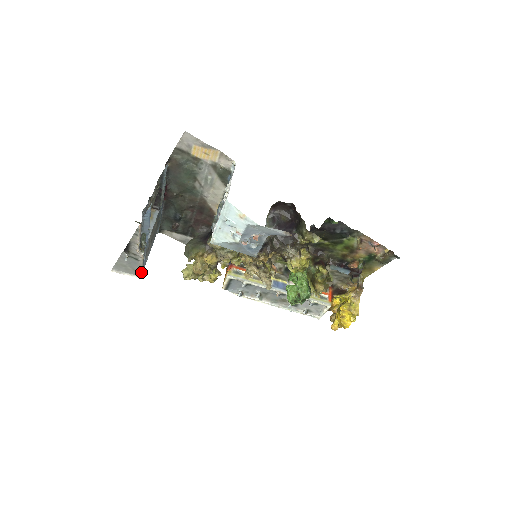
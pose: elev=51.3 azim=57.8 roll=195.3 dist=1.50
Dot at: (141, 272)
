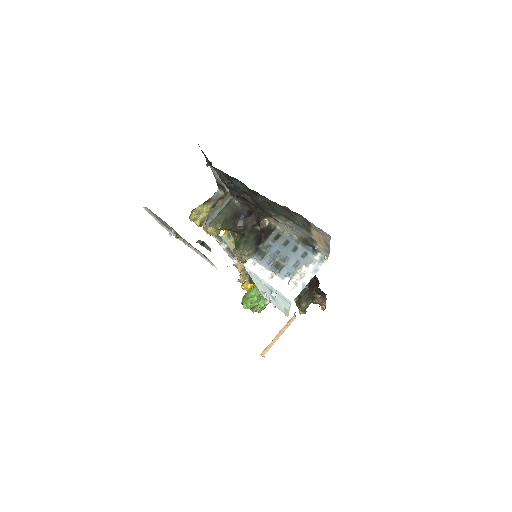
Dot at: (168, 230)
